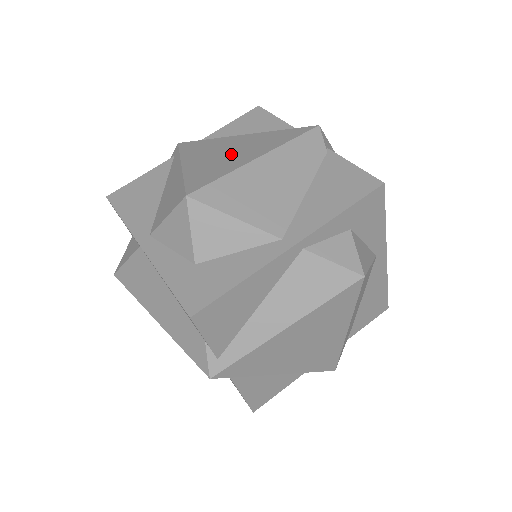
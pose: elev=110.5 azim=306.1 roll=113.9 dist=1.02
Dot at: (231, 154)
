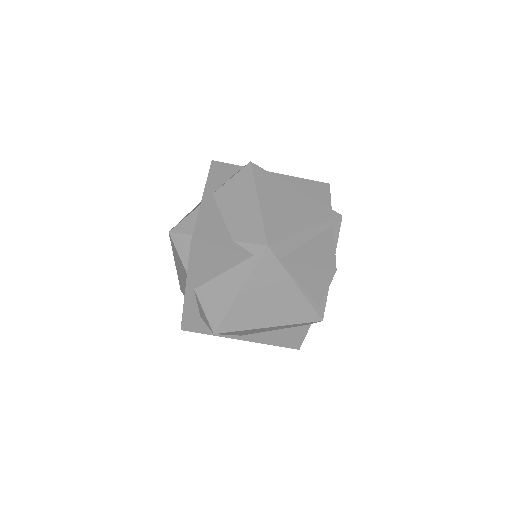
Dot at: (266, 309)
